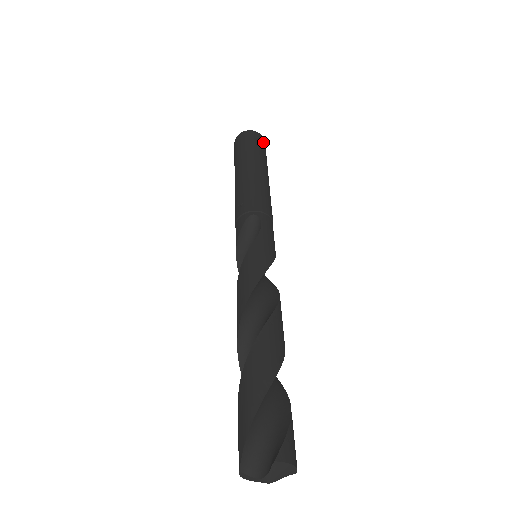
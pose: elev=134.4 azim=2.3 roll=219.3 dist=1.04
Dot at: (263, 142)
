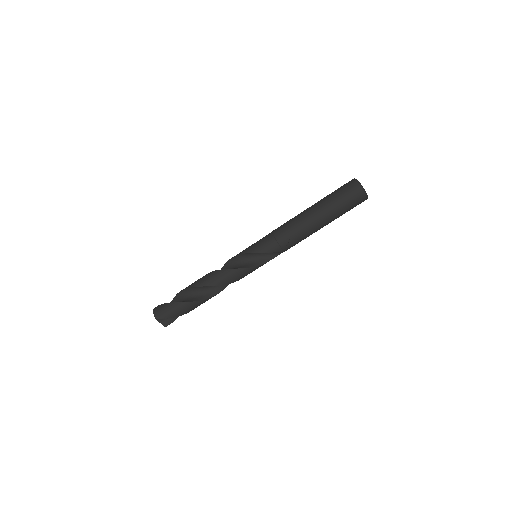
Dot at: occluded
